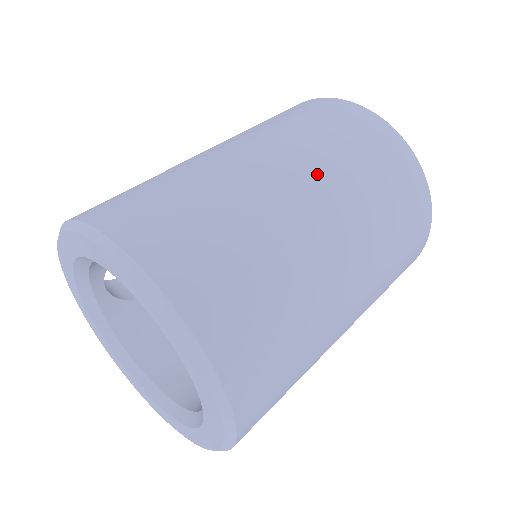
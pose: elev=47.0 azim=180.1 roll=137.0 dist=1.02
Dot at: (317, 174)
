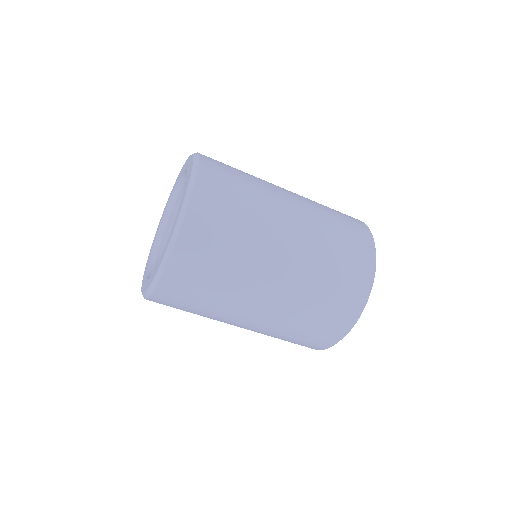
Dot at: (306, 206)
